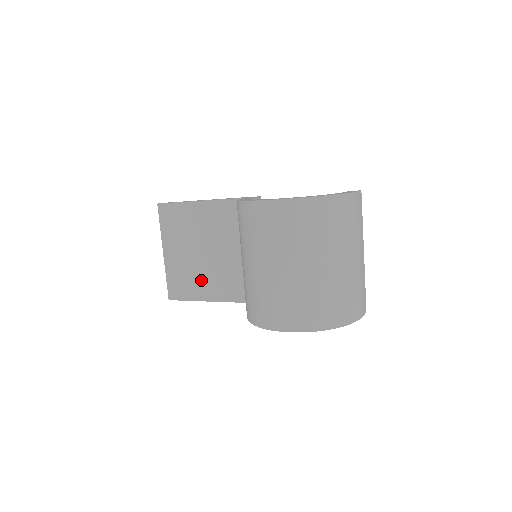
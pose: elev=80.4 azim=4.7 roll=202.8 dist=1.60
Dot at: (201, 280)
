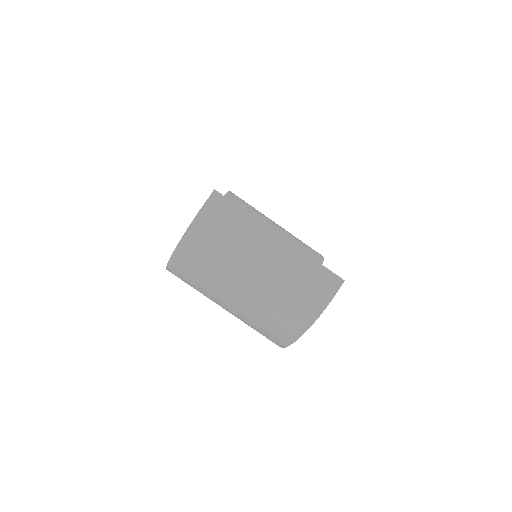
Dot at: occluded
